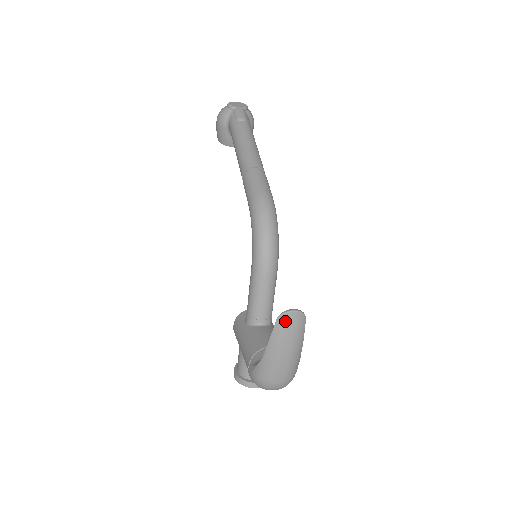
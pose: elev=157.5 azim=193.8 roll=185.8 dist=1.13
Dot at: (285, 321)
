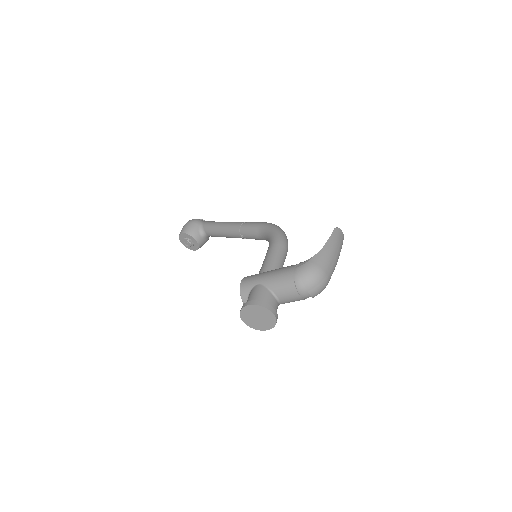
Dot at: (339, 232)
